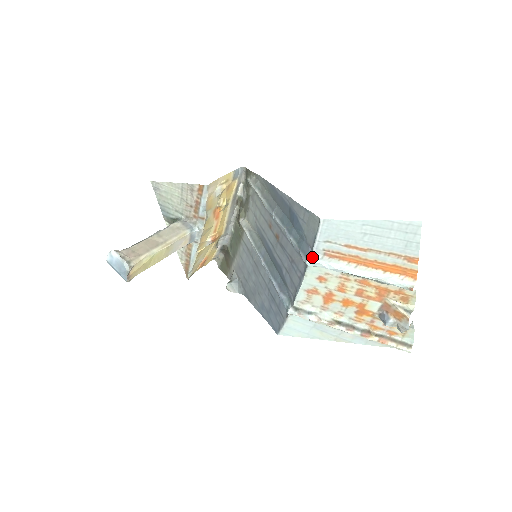
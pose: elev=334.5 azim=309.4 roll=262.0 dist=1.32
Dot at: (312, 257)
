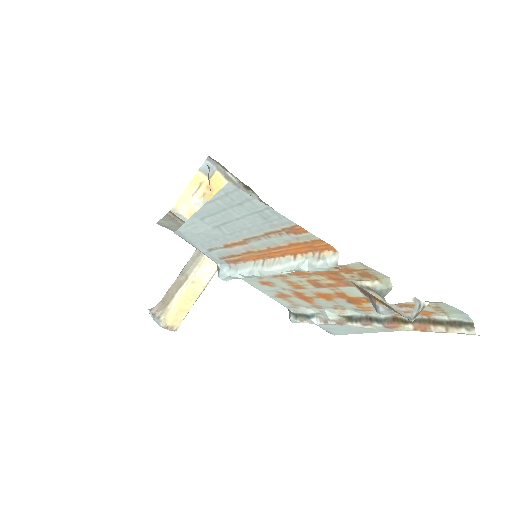
Dot at: (221, 271)
